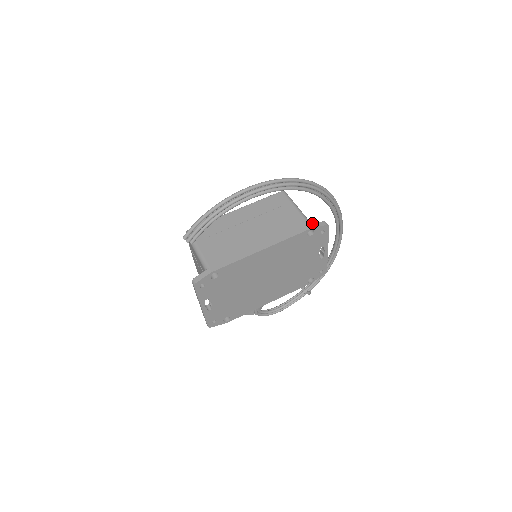
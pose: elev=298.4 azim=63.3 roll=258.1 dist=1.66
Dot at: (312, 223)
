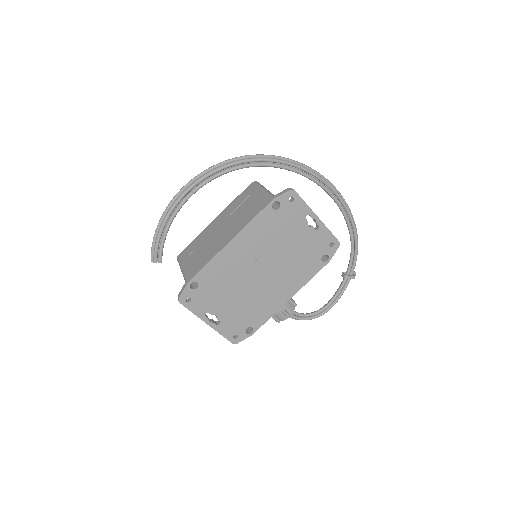
Dot at: (274, 195)
